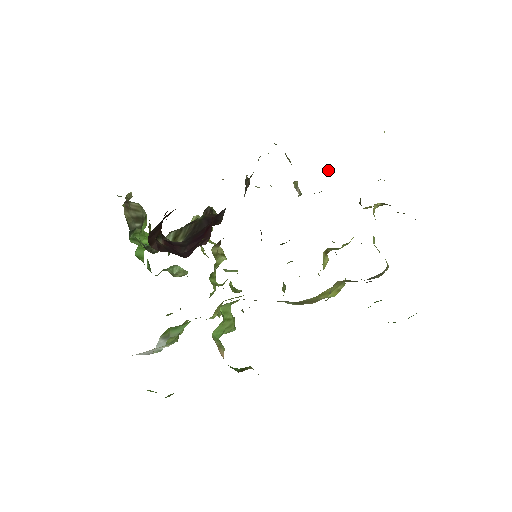
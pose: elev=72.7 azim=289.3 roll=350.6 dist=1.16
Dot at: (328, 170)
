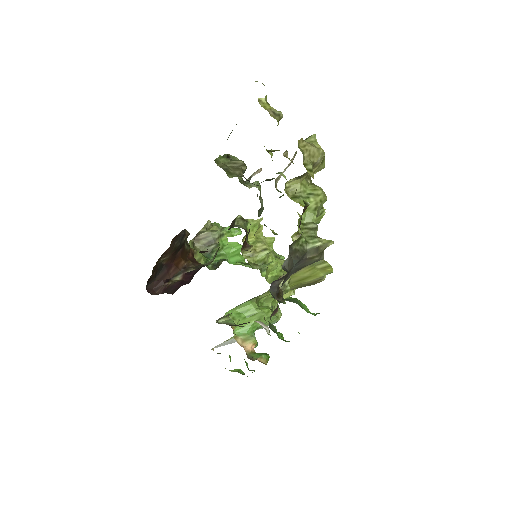
Dot at: occluded
